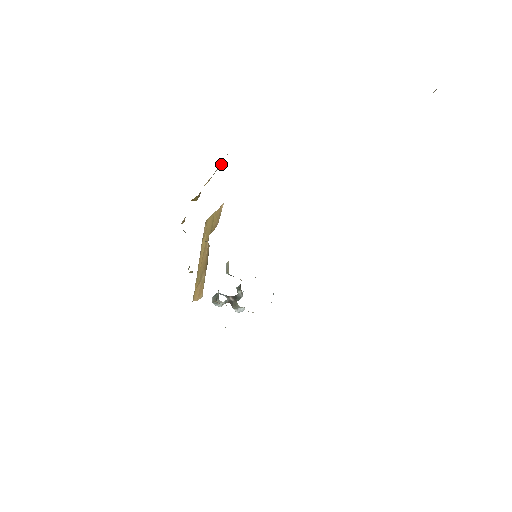
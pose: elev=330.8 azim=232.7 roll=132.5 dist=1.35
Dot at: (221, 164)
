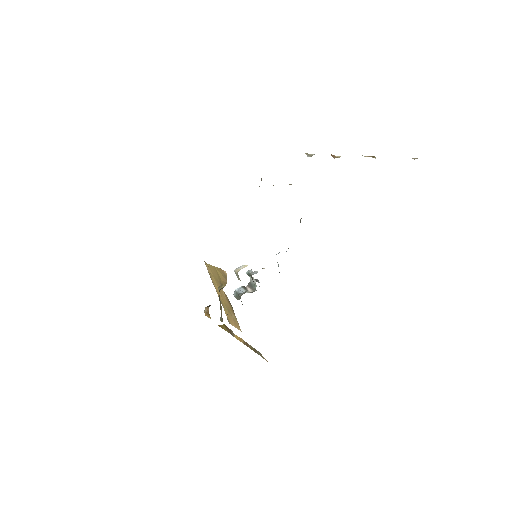
Dot at: (258, 354)
